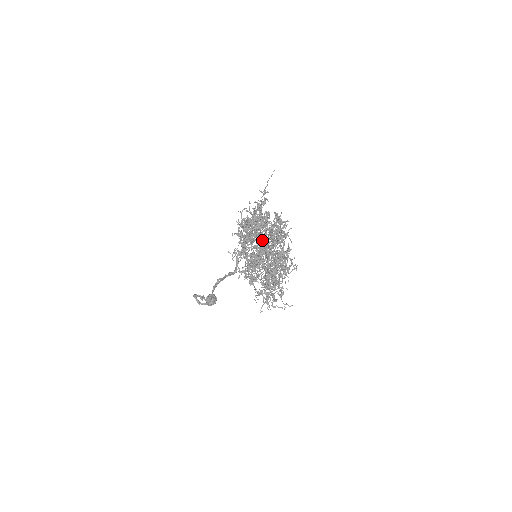
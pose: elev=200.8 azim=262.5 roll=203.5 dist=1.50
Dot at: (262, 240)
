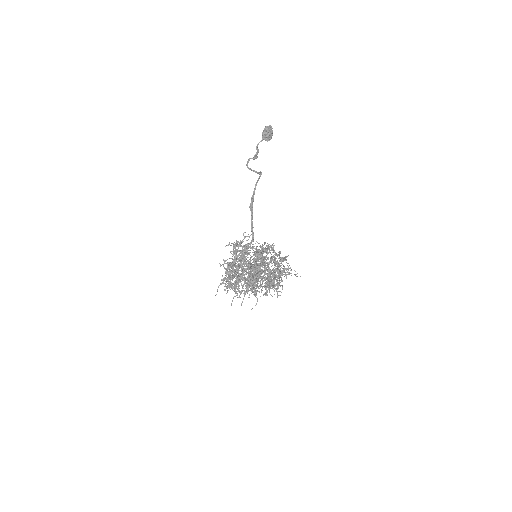
Dot at: (246, 291)
